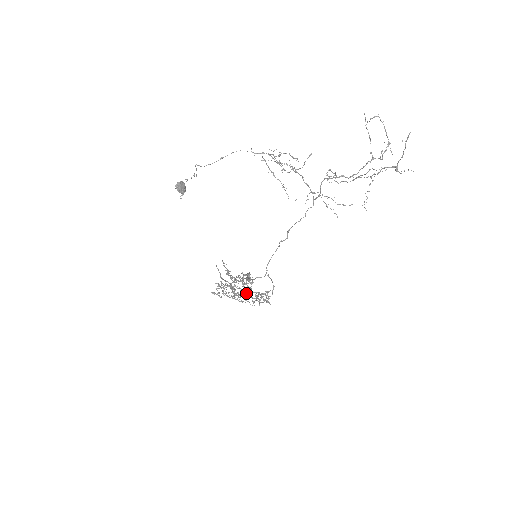
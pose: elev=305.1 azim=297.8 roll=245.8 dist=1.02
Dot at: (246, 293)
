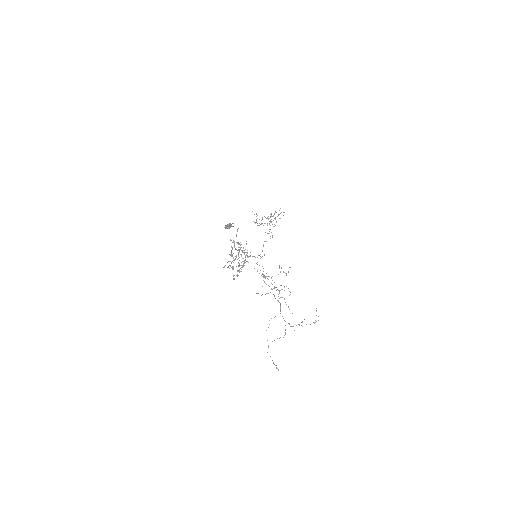
Dot at: occluded
